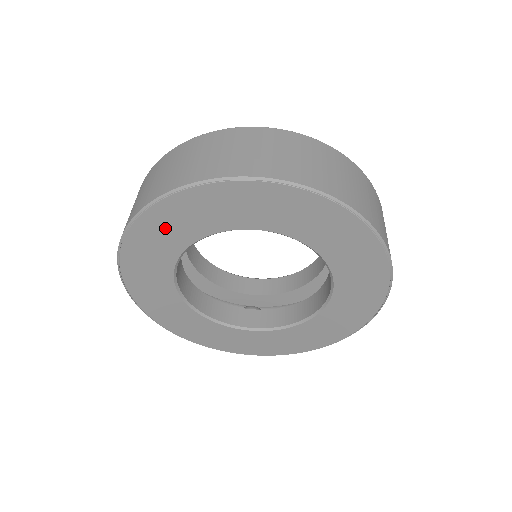
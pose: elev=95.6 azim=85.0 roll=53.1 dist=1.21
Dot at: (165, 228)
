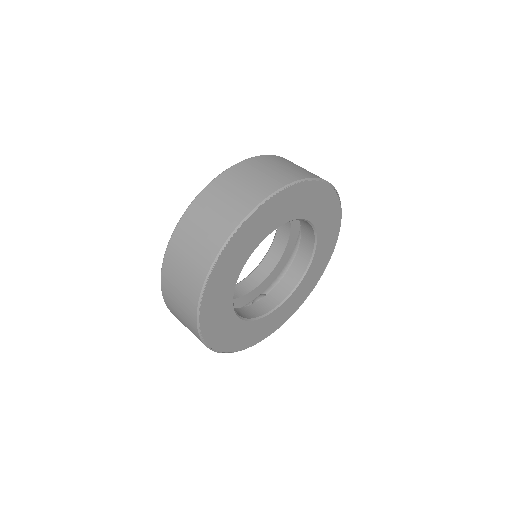
Dot at: (225, 272)
